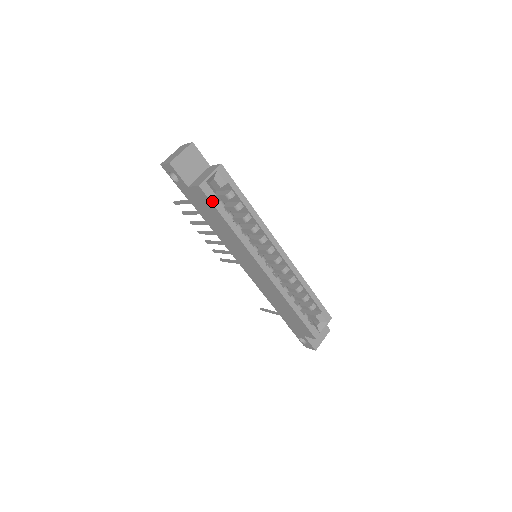
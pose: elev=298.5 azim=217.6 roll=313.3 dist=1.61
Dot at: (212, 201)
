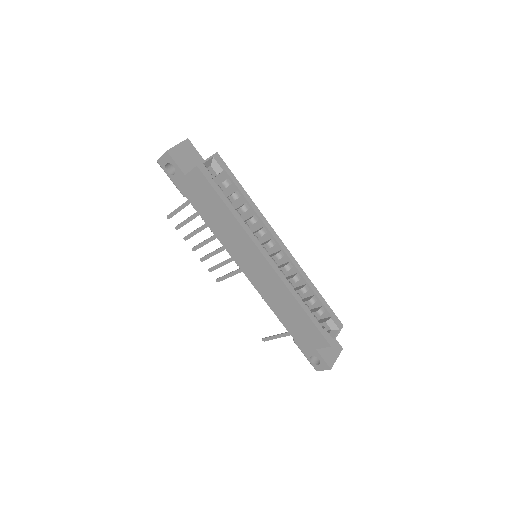
Dot at: (210, 182)
